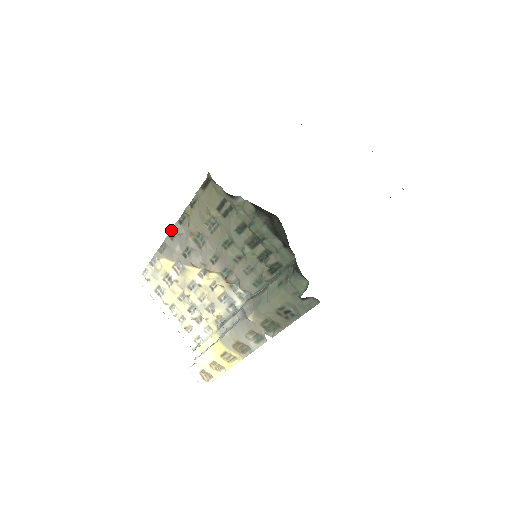
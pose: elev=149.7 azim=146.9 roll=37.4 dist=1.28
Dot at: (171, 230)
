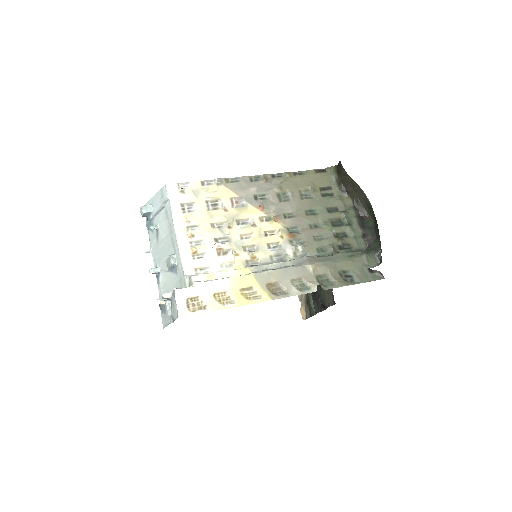
Dot at: (257, 175)
